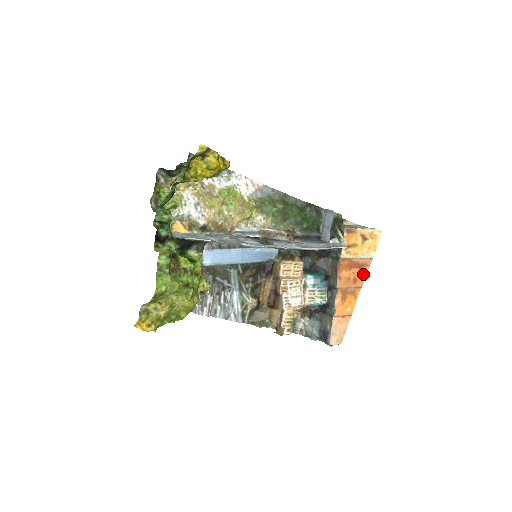
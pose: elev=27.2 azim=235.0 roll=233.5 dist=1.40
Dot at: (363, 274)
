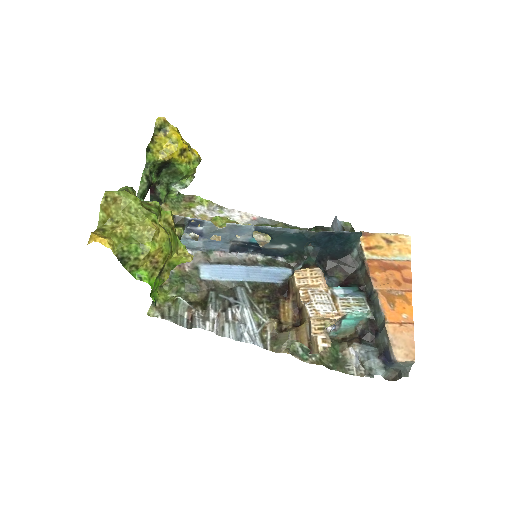
Dot at: (406, 277)
